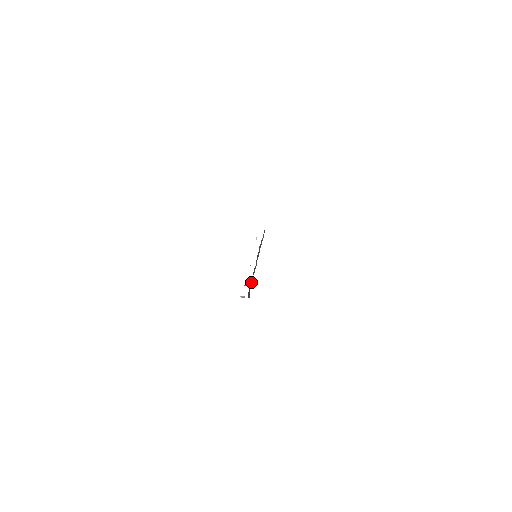
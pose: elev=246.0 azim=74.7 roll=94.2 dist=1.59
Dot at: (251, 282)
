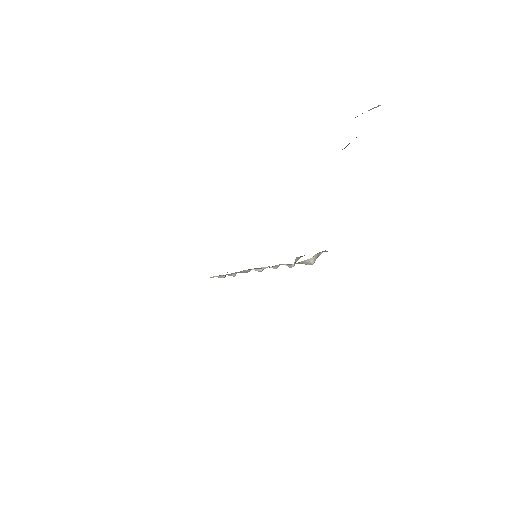
Dot at: occluded
